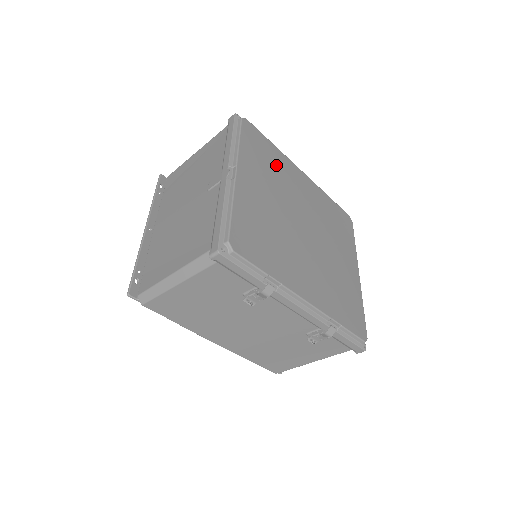
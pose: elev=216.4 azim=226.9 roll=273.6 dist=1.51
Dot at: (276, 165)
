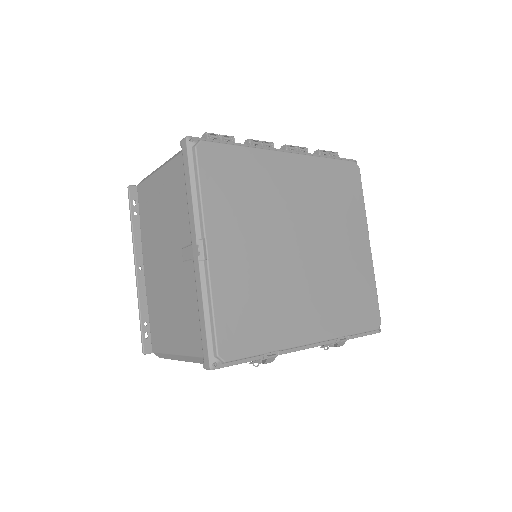
Dot at: (253, 182)
